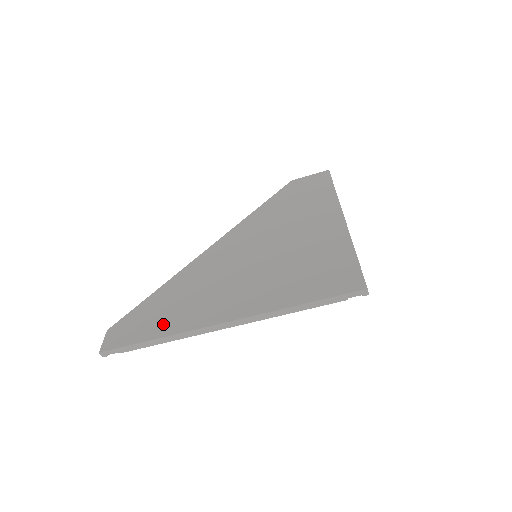
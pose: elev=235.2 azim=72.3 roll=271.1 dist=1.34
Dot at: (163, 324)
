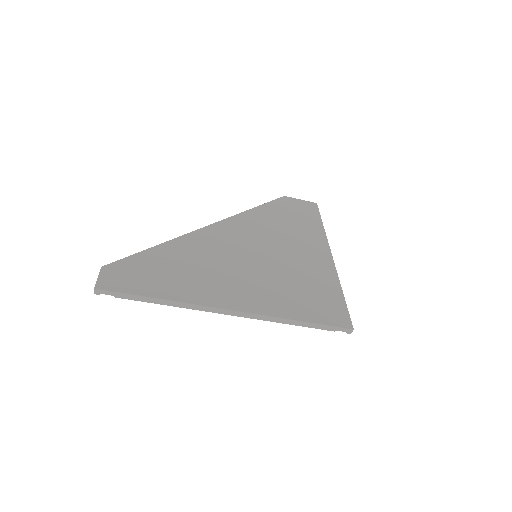
Dot at: (167, 286)
